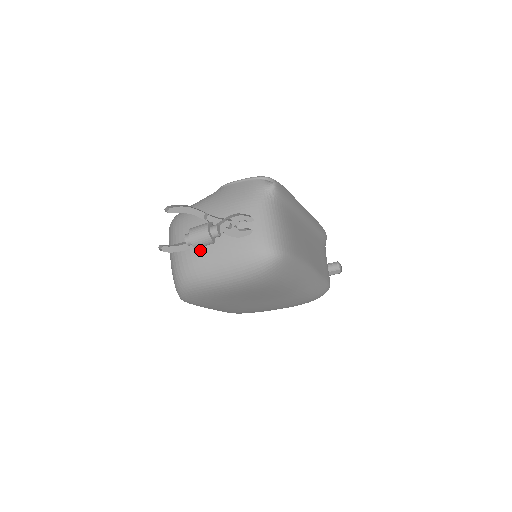
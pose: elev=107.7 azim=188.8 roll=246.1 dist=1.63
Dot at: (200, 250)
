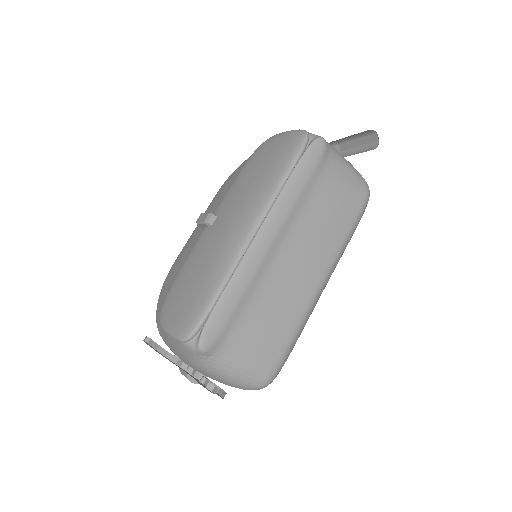
Dot at: occluded
